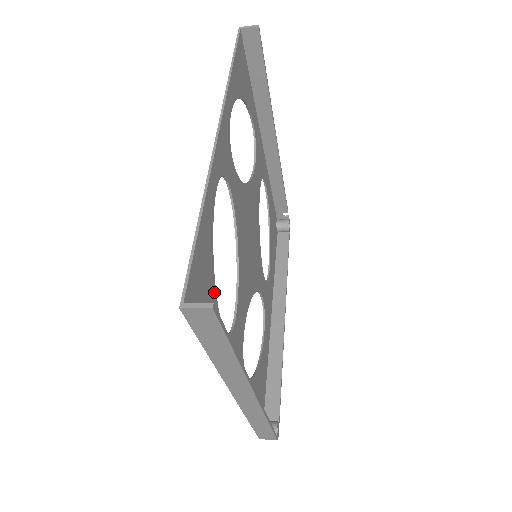
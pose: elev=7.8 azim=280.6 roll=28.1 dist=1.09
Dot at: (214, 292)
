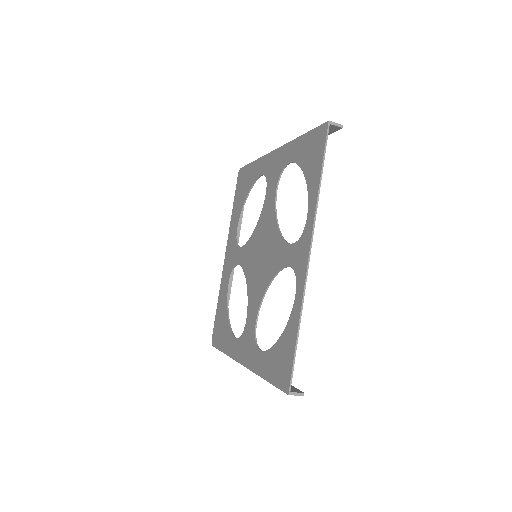
Dot at: (276, 348)
